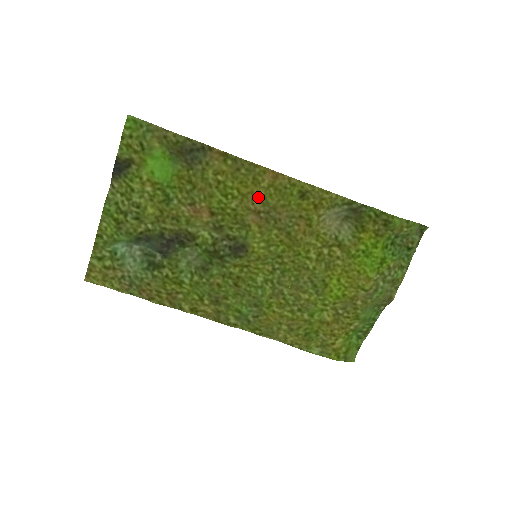
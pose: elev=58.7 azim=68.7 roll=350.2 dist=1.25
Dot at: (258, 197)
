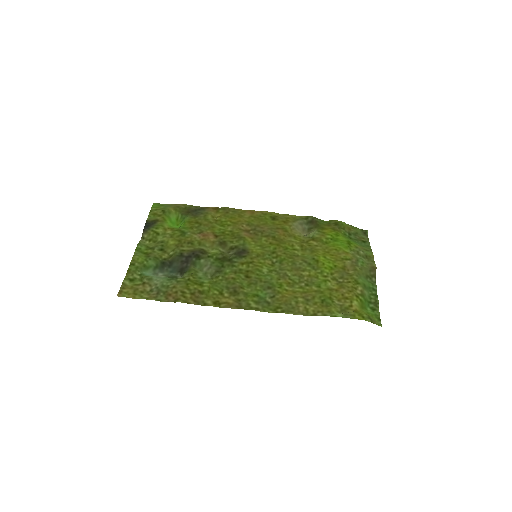
Dot at: (245, 223)
